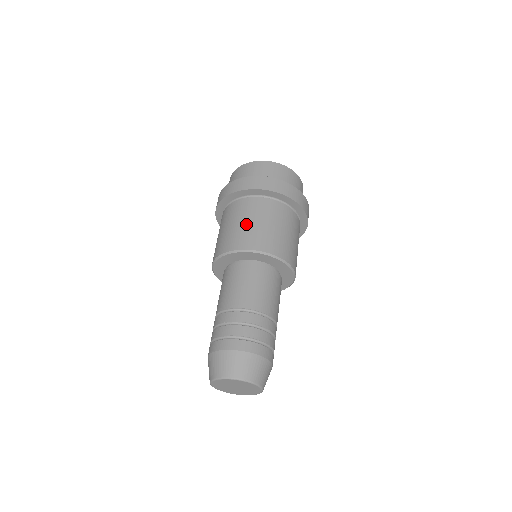
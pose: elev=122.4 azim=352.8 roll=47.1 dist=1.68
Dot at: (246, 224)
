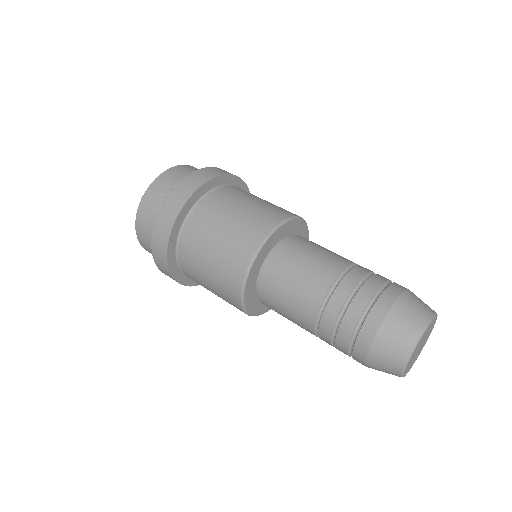
Dot at: (225, 231)
